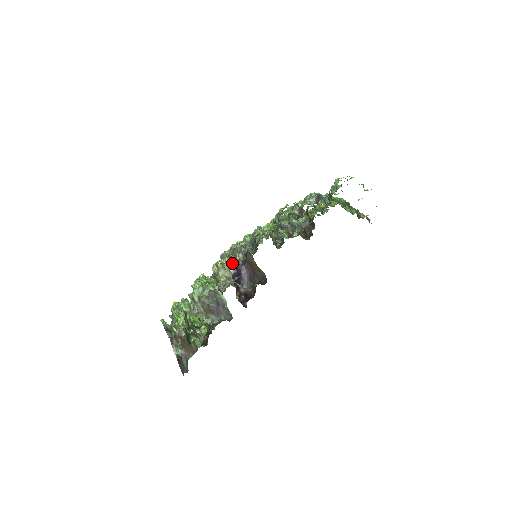
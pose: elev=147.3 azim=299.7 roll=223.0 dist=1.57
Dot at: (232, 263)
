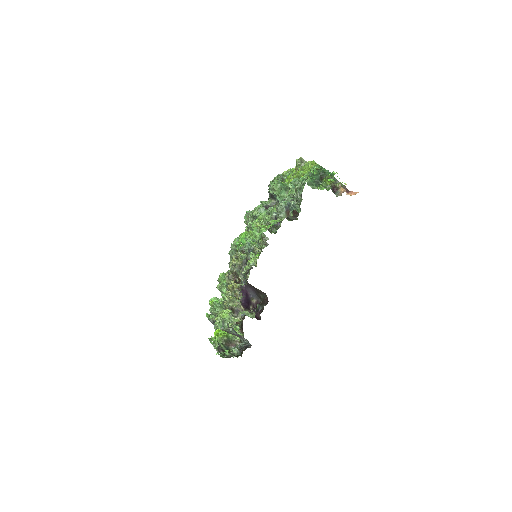
Dot at: (237, 288)
